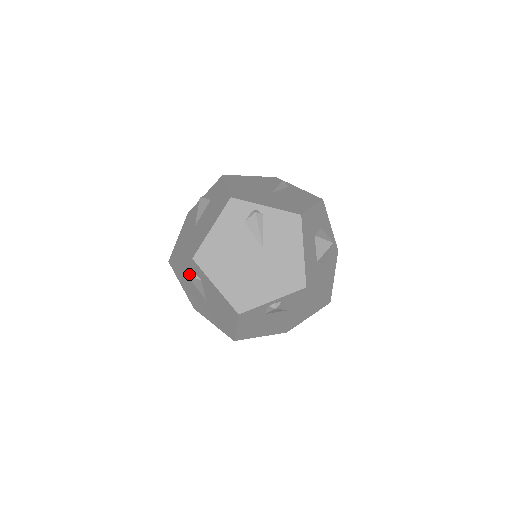
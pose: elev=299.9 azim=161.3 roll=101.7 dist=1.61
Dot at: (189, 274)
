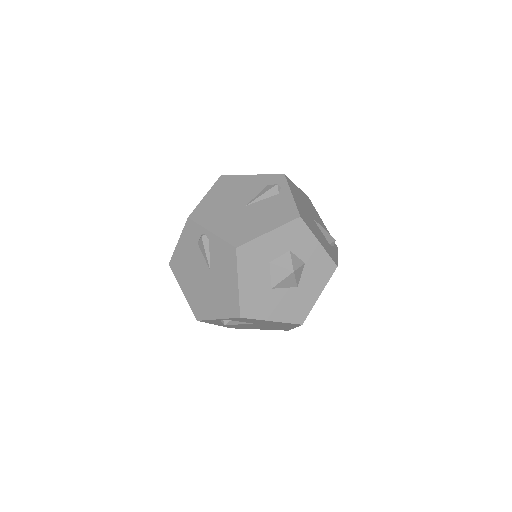
Dot at: occluded
